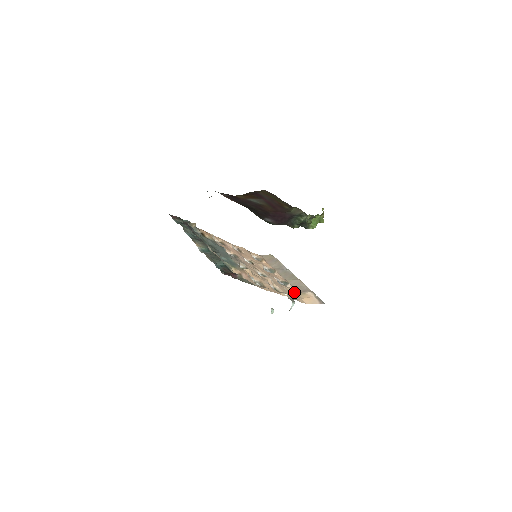
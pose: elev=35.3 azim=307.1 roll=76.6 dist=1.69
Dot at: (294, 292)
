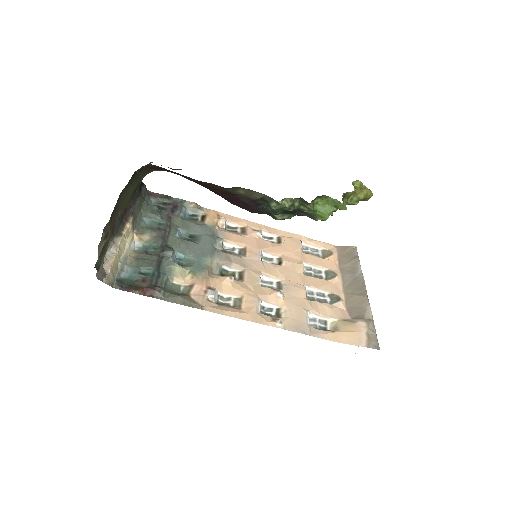
Dot at: (335, 317)
